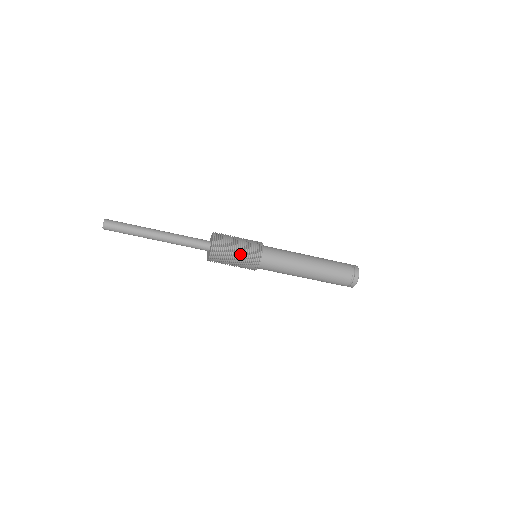
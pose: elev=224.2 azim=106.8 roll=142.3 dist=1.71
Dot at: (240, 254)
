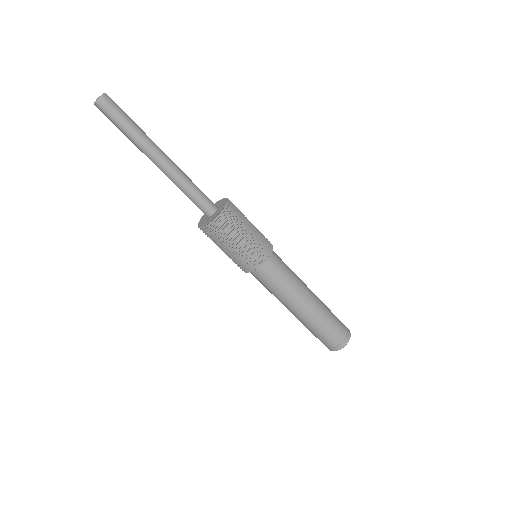
Dot at: (253, 231)
